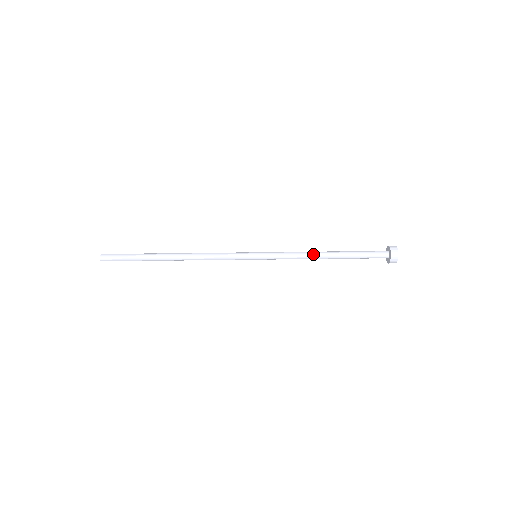
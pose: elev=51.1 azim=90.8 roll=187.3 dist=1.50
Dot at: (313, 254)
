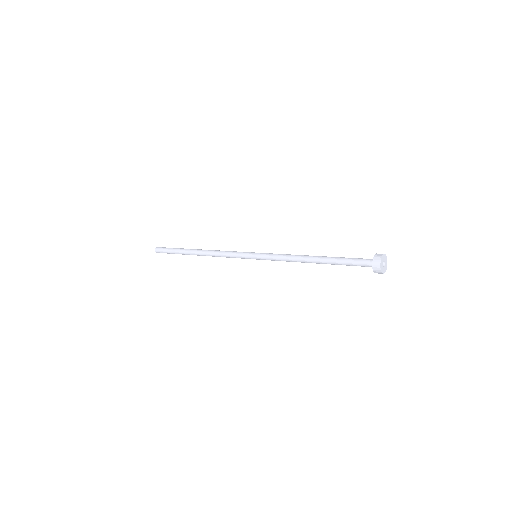
Dot at: occluded
